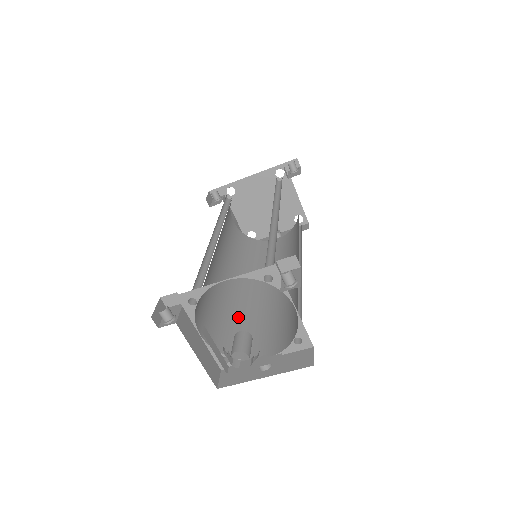
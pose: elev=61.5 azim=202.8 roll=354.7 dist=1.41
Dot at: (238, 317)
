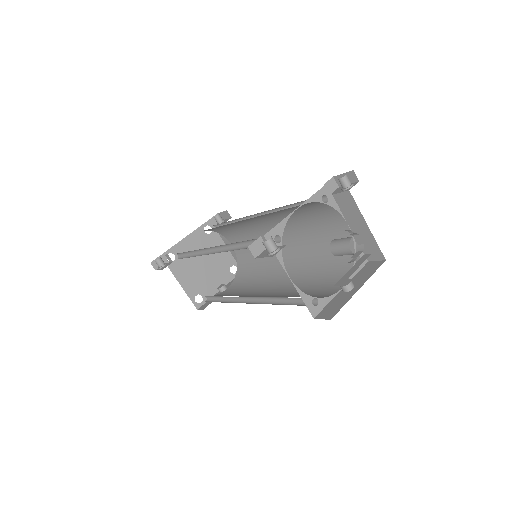
Dot at: (280, 297)
